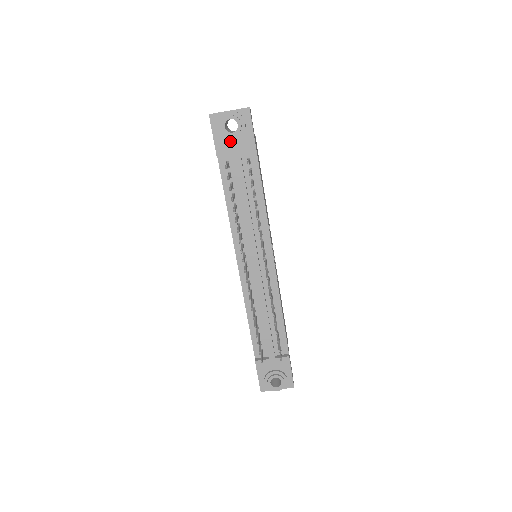
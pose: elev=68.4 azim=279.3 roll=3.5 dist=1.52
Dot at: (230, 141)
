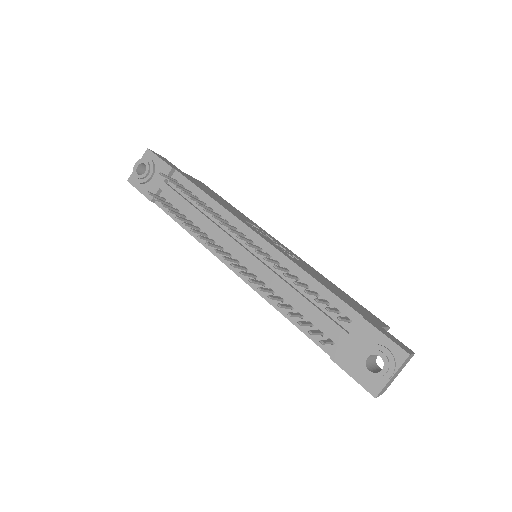
Dot at: (151, 181)
